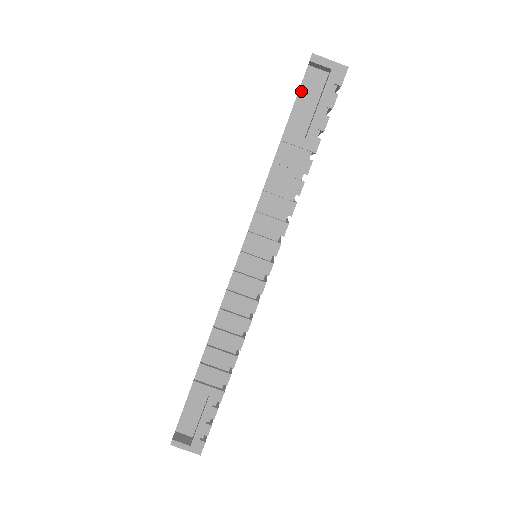
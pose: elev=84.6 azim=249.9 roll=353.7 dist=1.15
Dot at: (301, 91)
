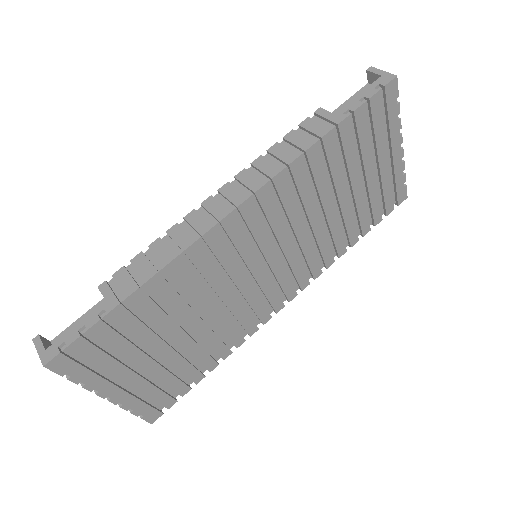
Dot at: (353, 97)
